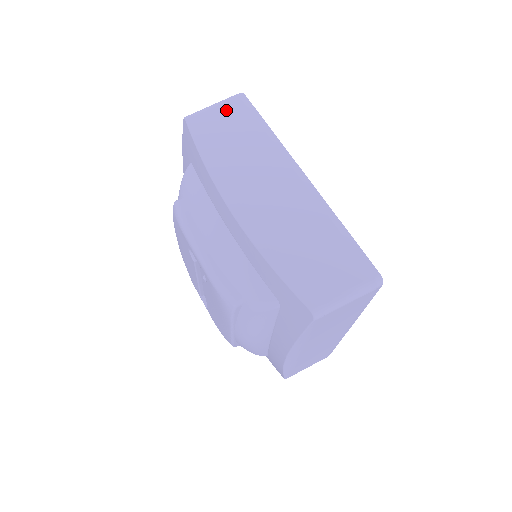
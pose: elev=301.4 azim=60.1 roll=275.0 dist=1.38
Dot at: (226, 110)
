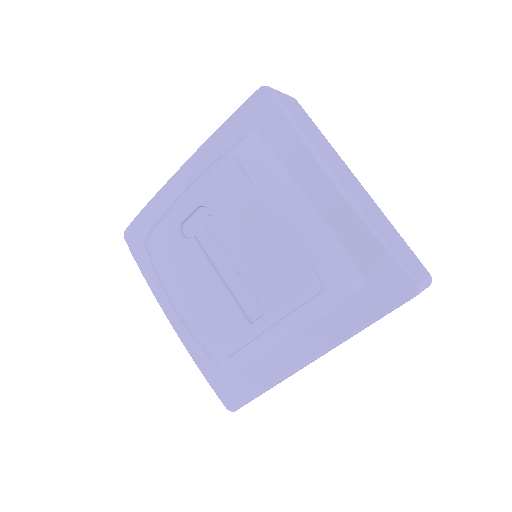
Dot at: occluded
